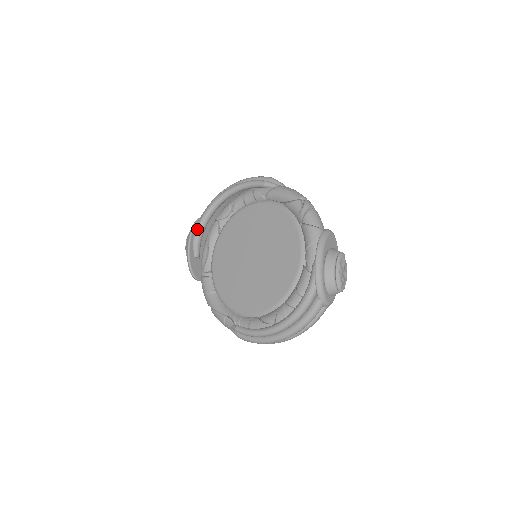
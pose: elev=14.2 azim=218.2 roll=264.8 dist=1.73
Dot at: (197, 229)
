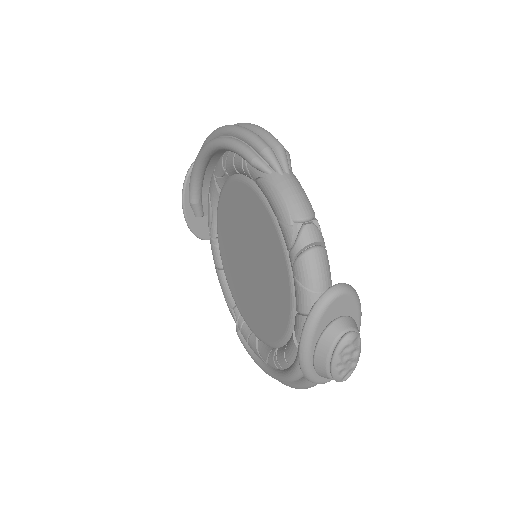
Dot at: (190, 184)
